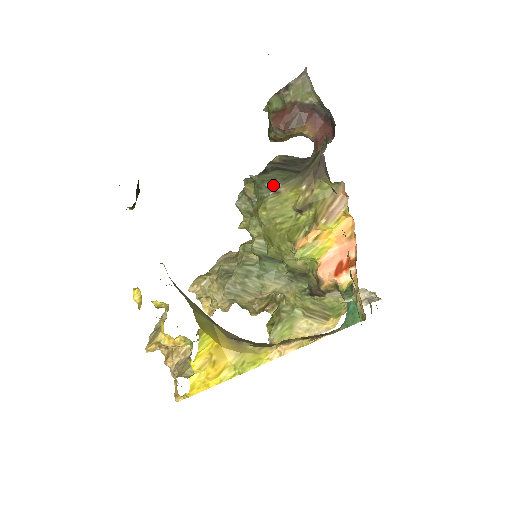
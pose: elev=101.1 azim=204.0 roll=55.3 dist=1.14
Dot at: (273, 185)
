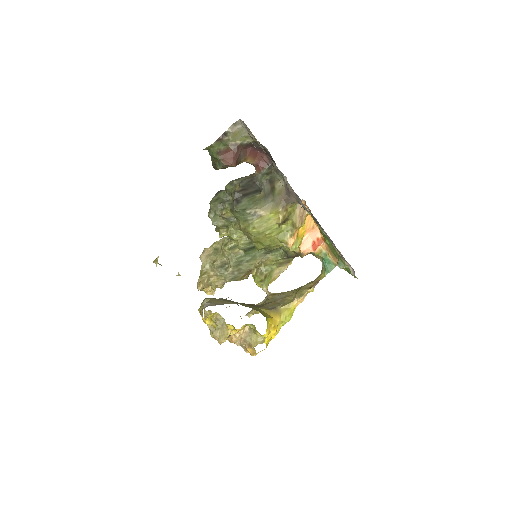
Dot at: (253, 211)
